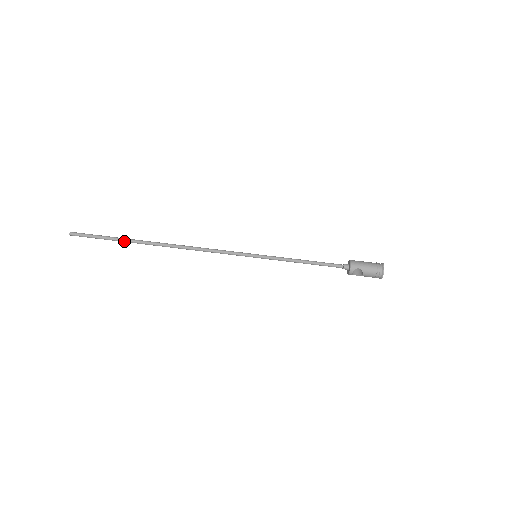
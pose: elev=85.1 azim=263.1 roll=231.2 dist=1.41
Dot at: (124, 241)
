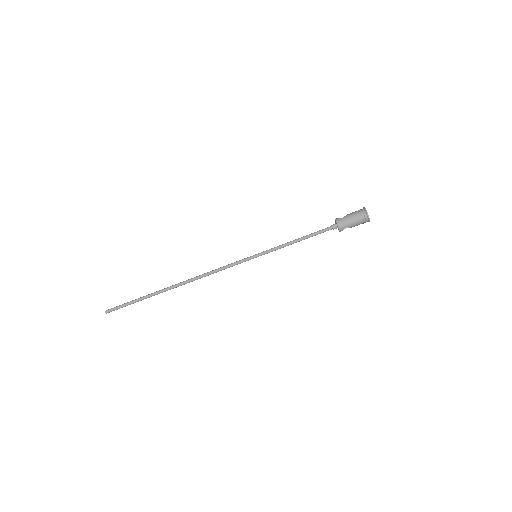
Dot at: occluded
